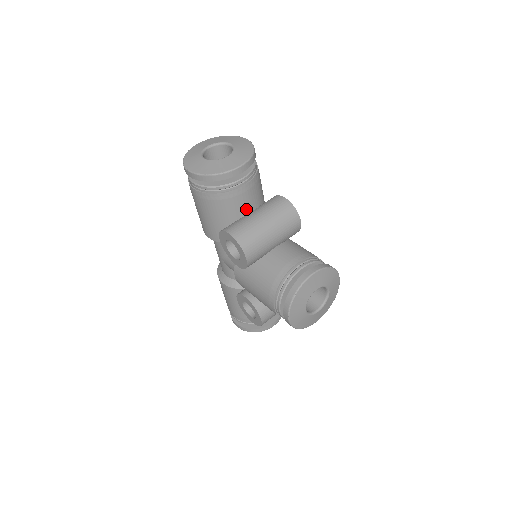
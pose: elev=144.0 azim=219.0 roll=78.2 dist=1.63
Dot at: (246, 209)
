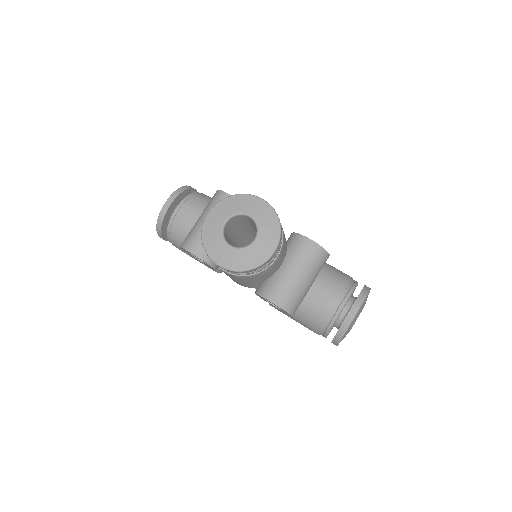
Dot at: occluded
